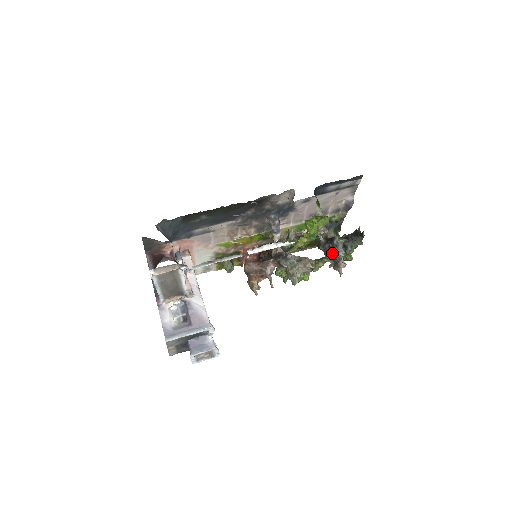
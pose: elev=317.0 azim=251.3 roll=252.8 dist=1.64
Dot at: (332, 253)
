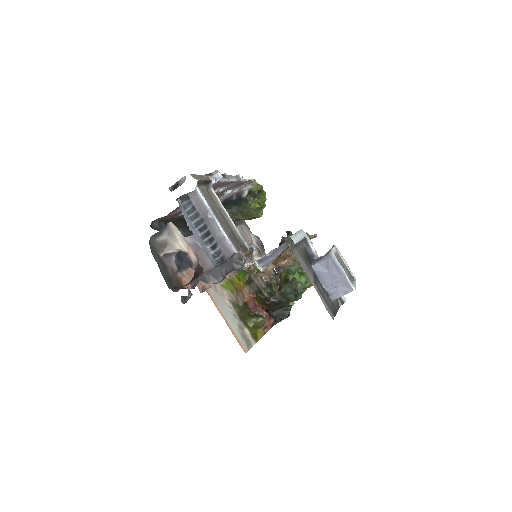
Dot at: (292, 241)
